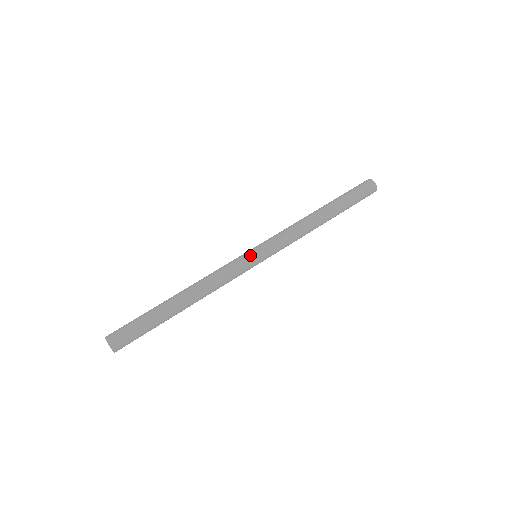
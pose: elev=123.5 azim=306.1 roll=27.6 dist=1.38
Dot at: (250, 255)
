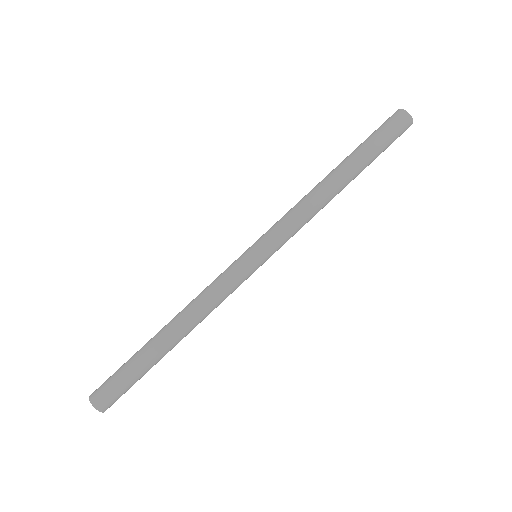
Dot at: (243, 256)
